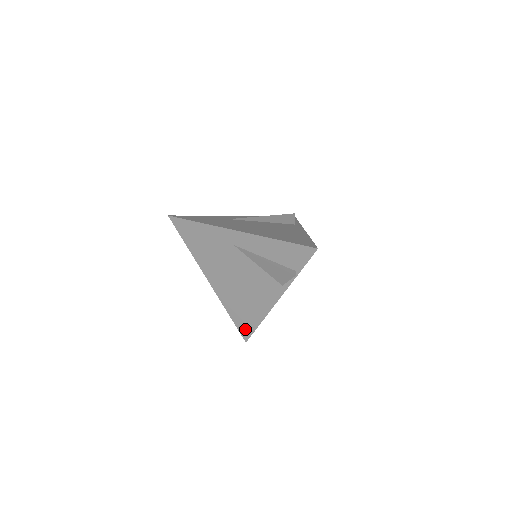
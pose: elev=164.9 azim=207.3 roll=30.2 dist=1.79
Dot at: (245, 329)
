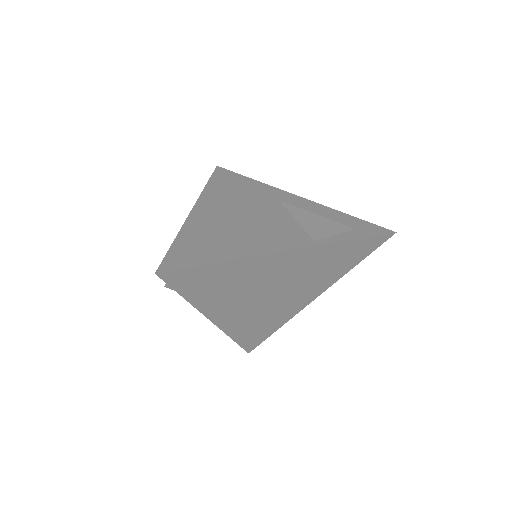
Dot at: (182, 259)
